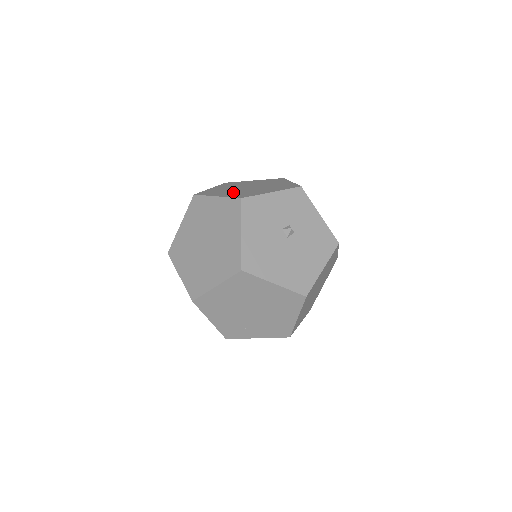
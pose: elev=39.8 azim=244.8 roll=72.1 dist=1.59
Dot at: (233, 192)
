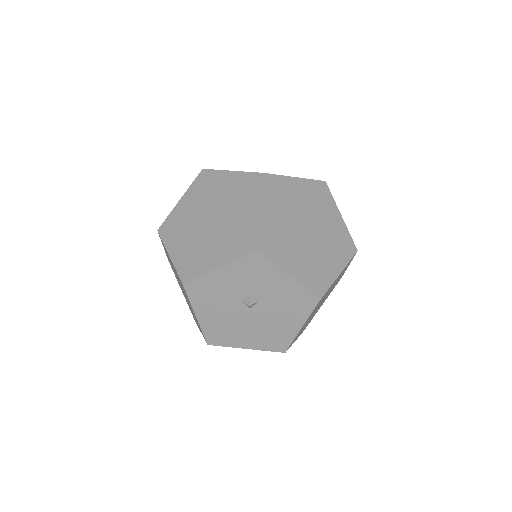
Dot at: (188, 243)
